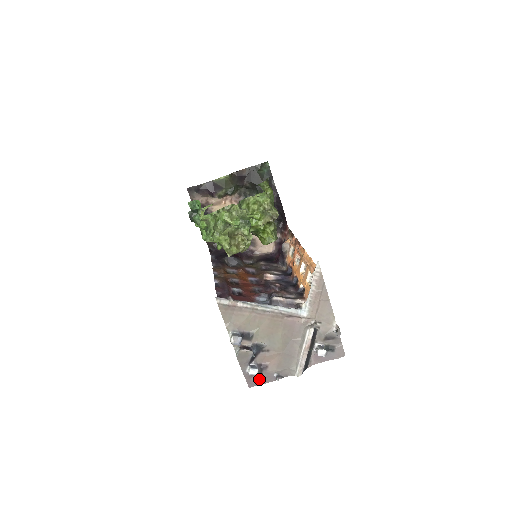
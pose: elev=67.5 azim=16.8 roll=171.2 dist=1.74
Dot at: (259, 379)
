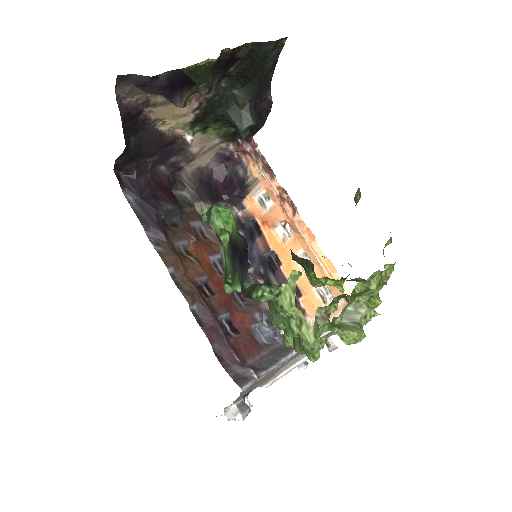
Dot at: occluded
